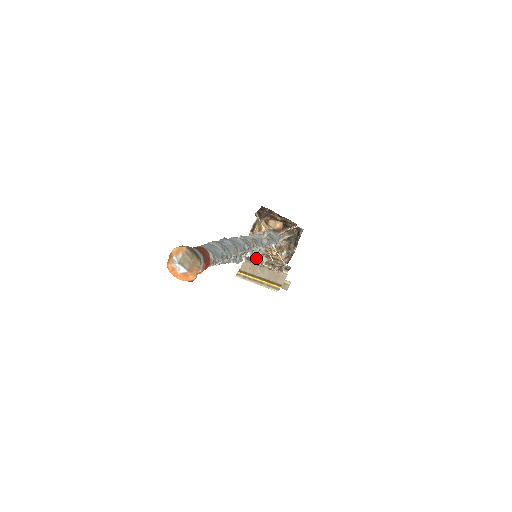
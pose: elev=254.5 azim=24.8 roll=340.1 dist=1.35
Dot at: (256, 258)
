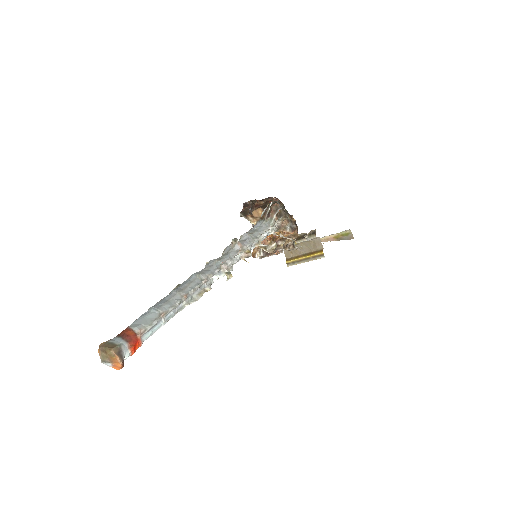
Dot at: (230, 273)
